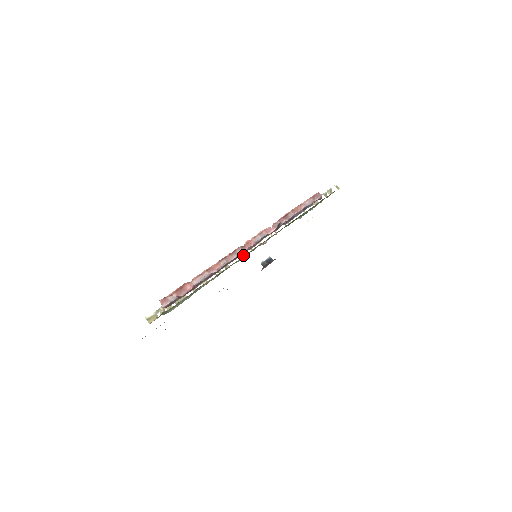
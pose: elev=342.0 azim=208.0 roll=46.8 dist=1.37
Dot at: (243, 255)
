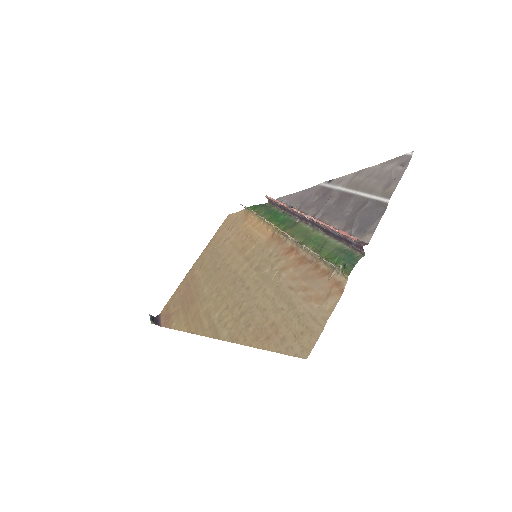
Dot at: (289, 235)
